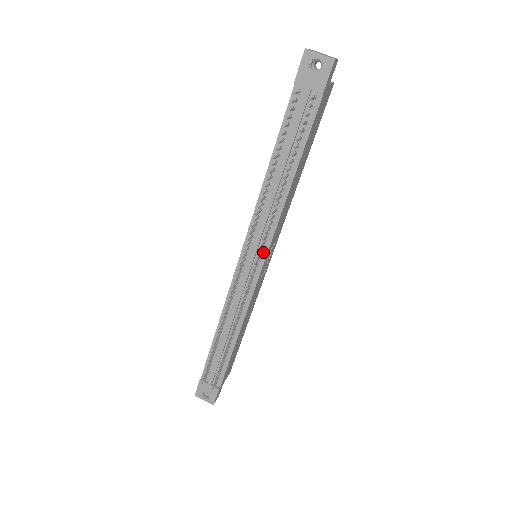
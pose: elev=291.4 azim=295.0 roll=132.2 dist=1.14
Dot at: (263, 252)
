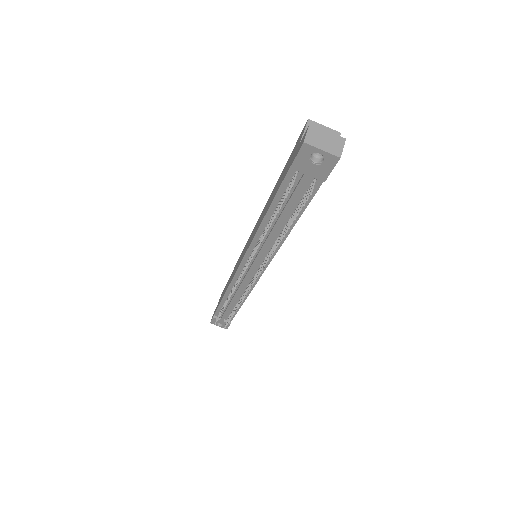
Dot at: occluded
